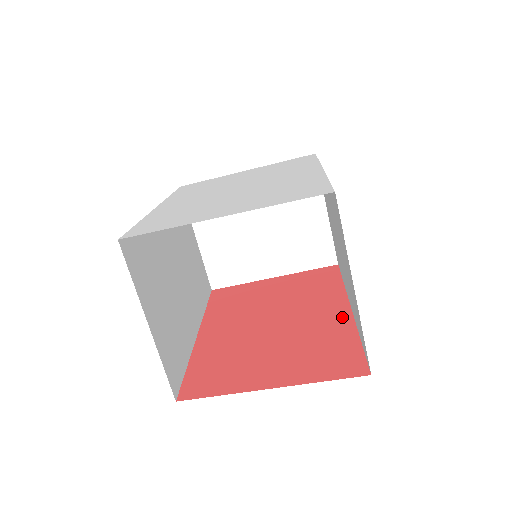
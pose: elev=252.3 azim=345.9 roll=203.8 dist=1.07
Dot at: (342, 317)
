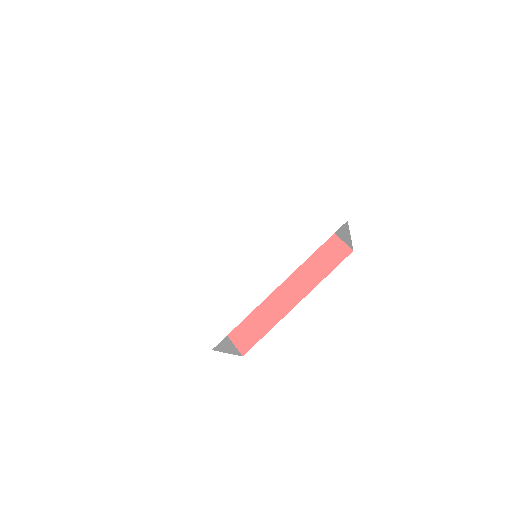
Dot at: (283, 308)
